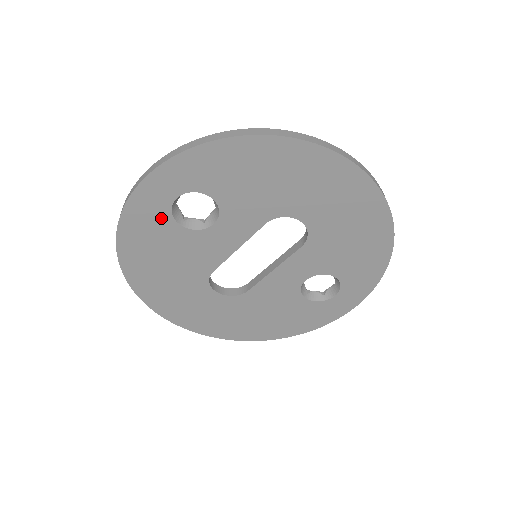
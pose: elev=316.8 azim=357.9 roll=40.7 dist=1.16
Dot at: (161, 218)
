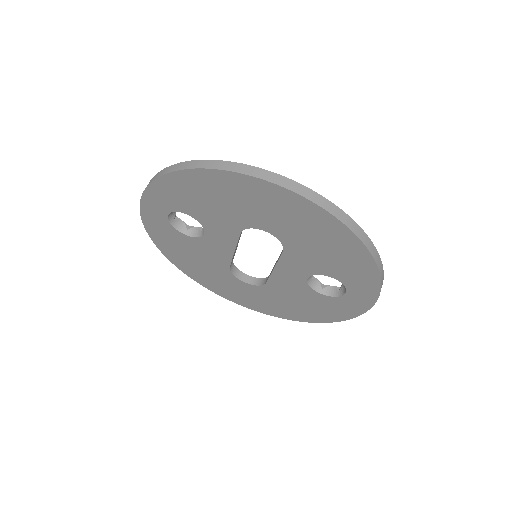
Dot at: (169, 229)
